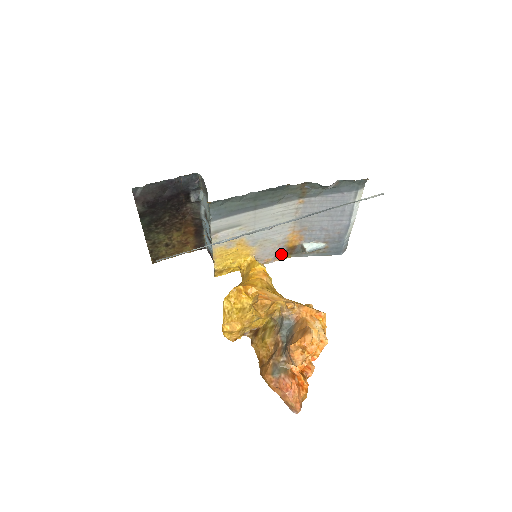
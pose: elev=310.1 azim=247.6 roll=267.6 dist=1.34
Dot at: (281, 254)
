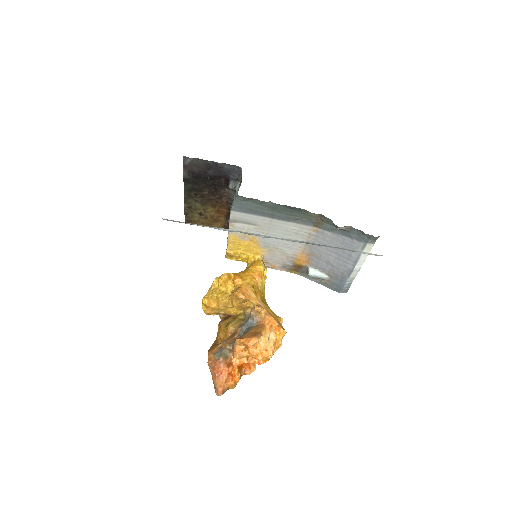
Dot at: (288, 267)
